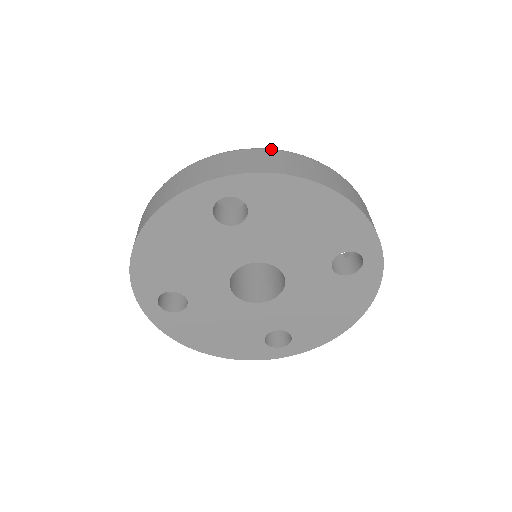
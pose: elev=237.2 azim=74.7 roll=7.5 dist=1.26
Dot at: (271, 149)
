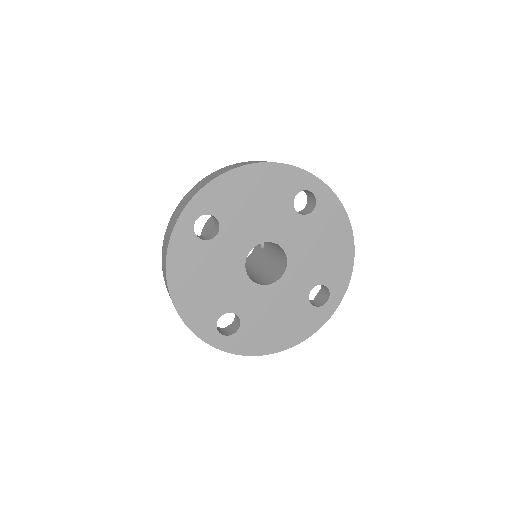
Dot at: occluded
